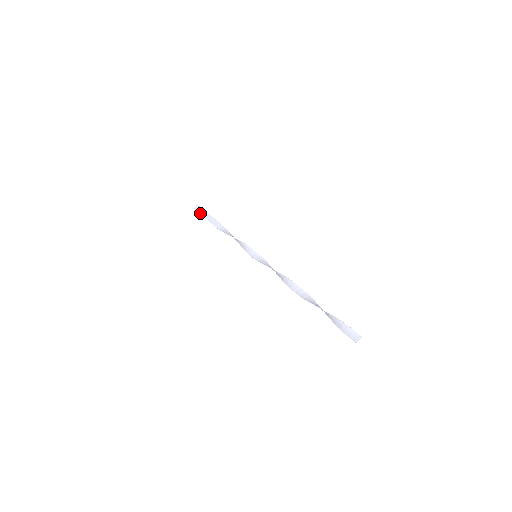
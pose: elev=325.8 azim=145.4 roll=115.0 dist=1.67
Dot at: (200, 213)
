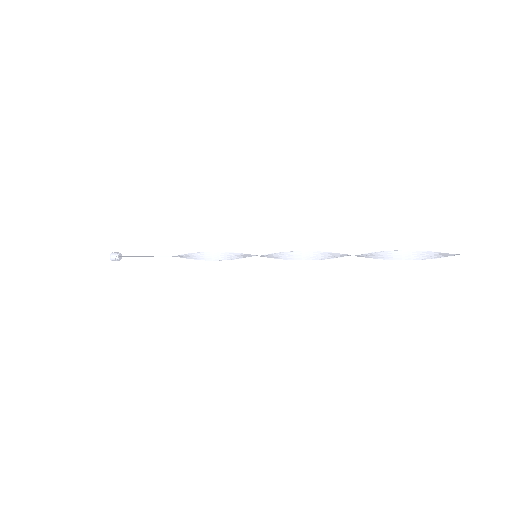
Dot at: (123, 256)
